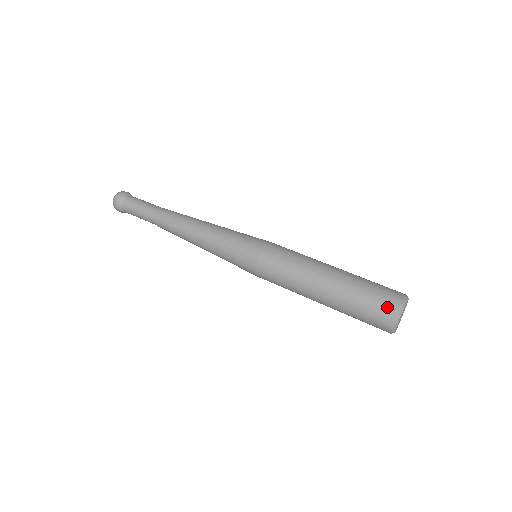
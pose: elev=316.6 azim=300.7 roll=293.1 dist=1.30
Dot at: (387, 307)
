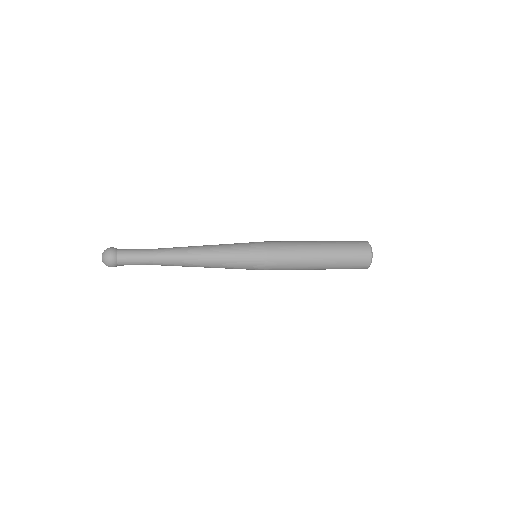
Dot at: (359, 241)
